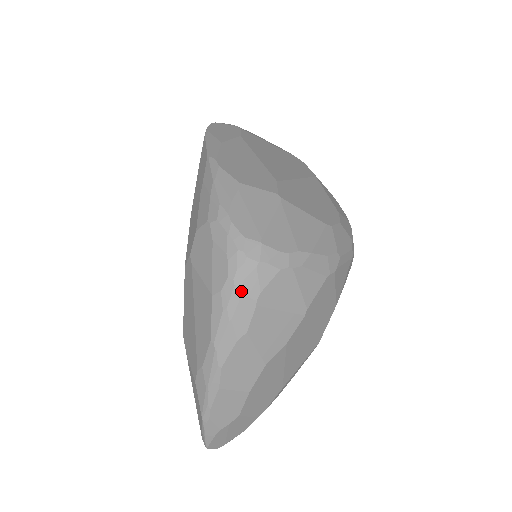
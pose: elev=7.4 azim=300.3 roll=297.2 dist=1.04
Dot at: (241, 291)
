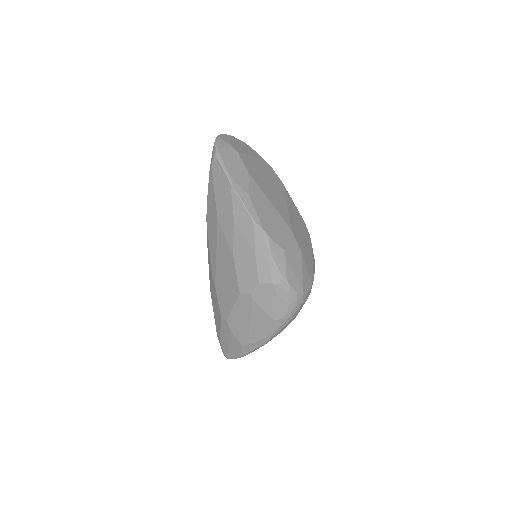
Dot at: (292, 318)
